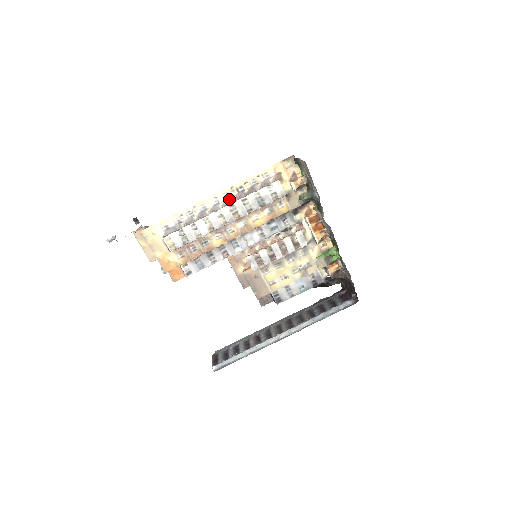
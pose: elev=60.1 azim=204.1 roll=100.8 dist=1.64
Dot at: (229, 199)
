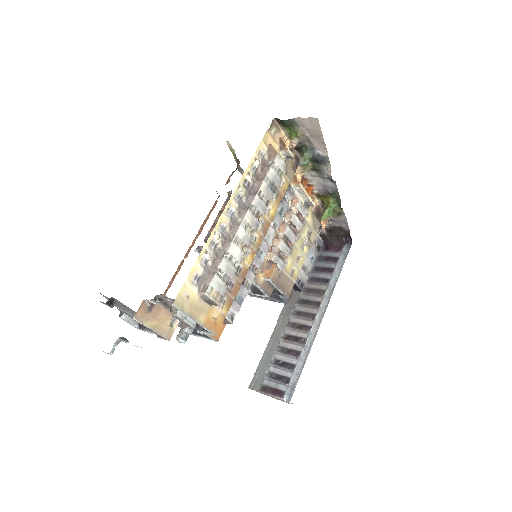
Dot at: (241, 202)
